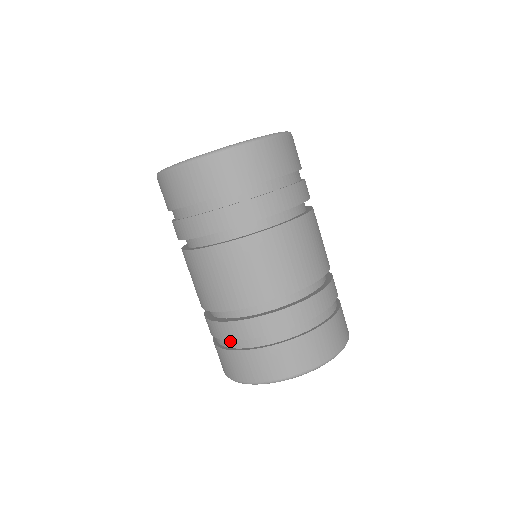
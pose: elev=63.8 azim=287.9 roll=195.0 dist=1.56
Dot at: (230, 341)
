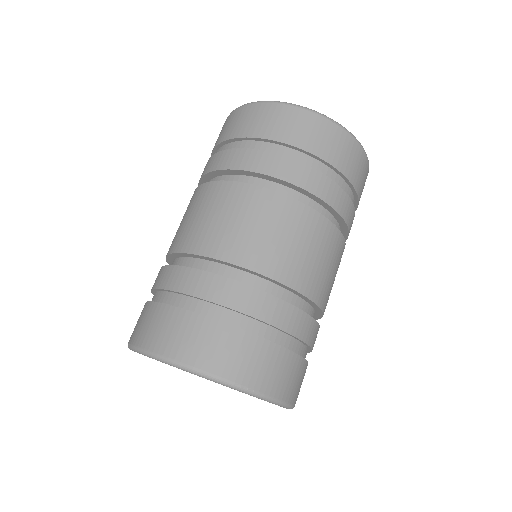
Dot at: (185, 298)
